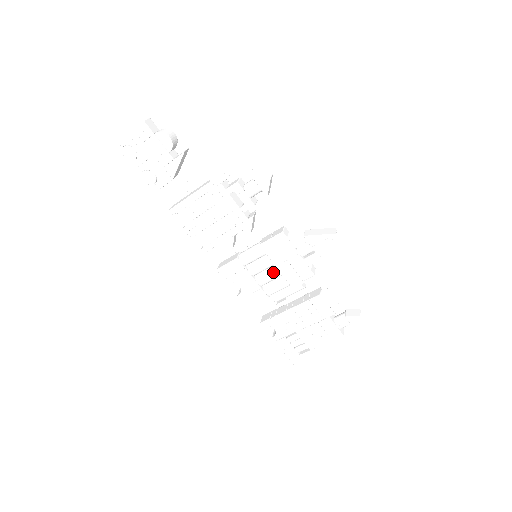
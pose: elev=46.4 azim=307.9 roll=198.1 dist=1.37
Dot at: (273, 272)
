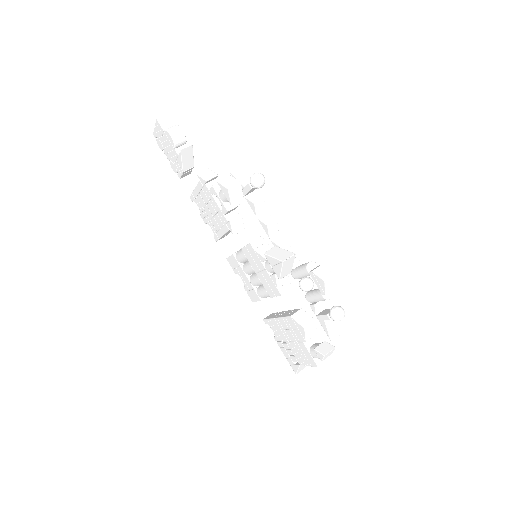
Dot at: (256, 278)
